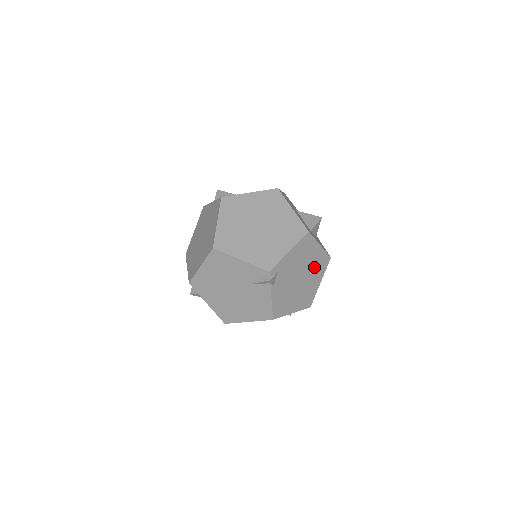
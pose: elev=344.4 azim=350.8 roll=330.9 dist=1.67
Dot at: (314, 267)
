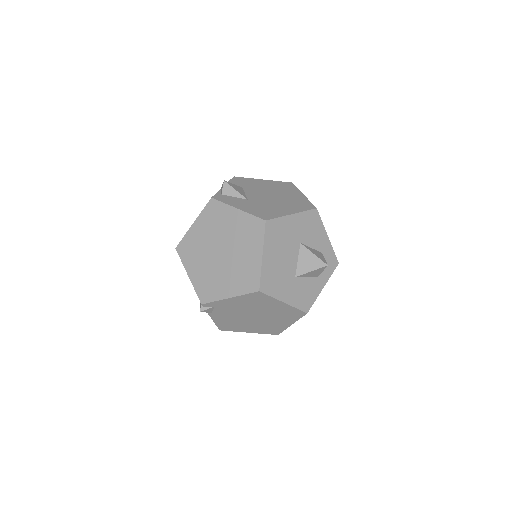
Dot at: (277, 314)
